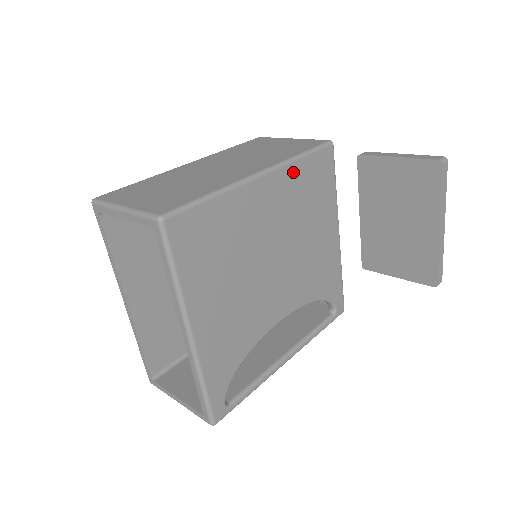
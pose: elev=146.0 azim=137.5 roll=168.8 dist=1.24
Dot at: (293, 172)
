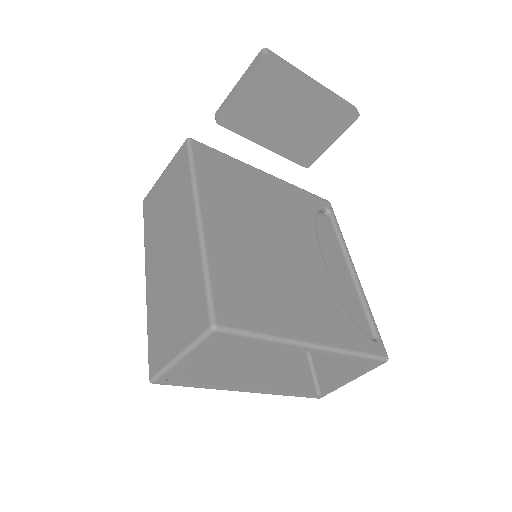
Dot at: (206, 188)
